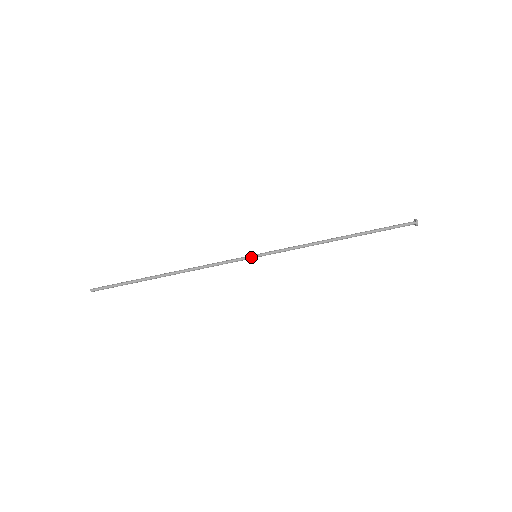
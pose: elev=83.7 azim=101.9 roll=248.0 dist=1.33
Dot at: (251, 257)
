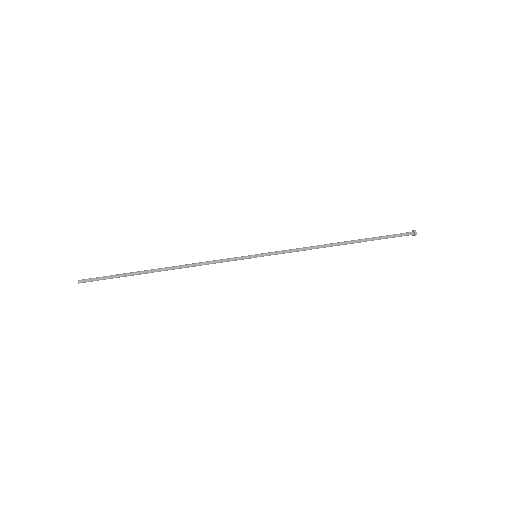
Dot at: (251, 256)
